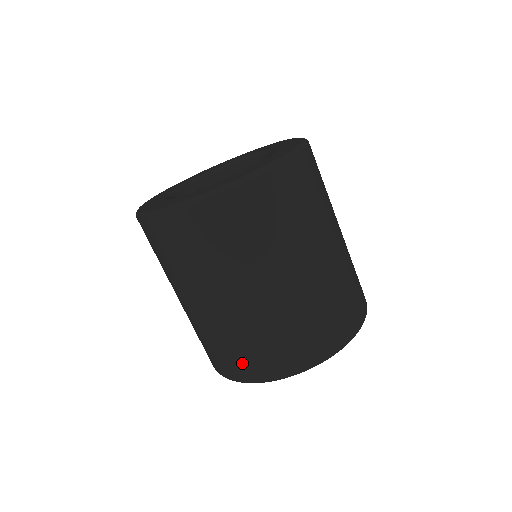
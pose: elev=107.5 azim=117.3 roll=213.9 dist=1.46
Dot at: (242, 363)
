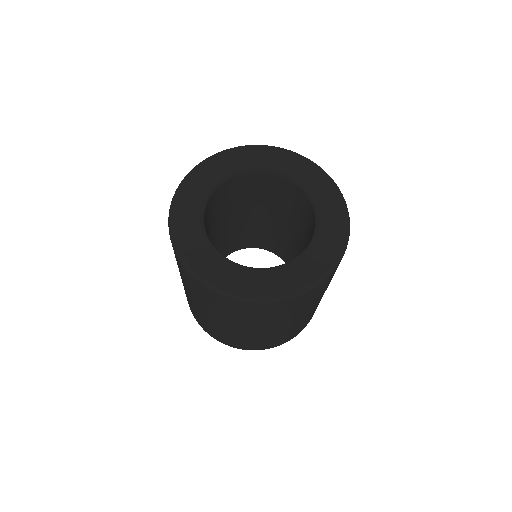
Dot at: (199, 321)
